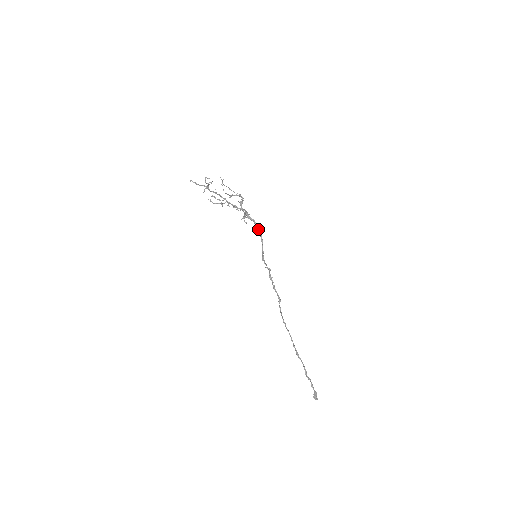
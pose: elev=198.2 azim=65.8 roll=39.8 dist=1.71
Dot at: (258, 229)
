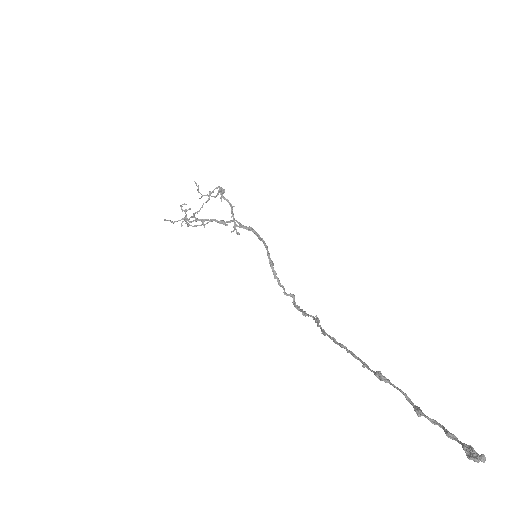
Dot at: (257, 234)
